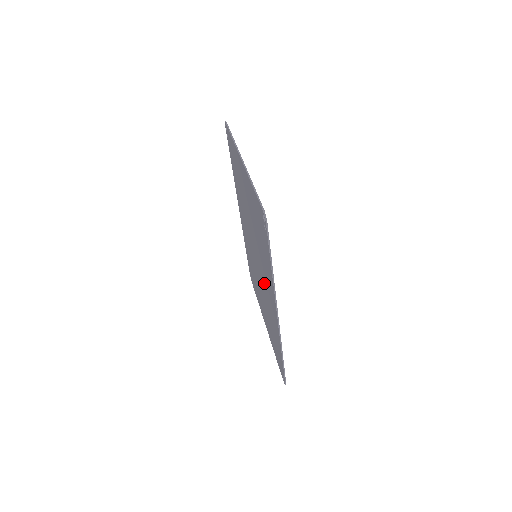
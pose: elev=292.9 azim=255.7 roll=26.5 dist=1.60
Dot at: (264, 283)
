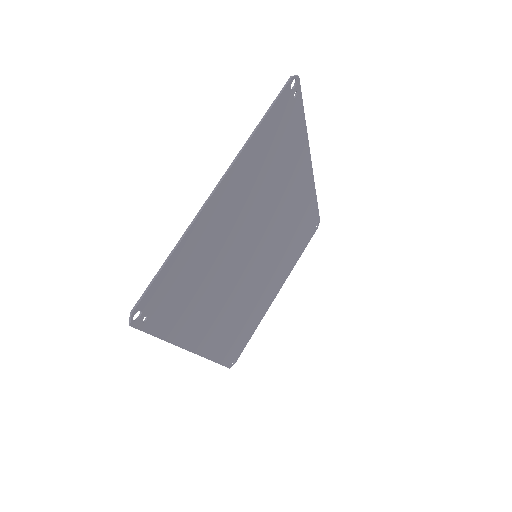
Dot at: (230, 297)
